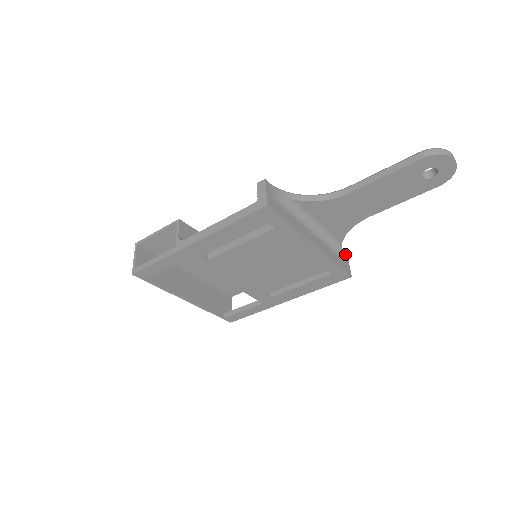
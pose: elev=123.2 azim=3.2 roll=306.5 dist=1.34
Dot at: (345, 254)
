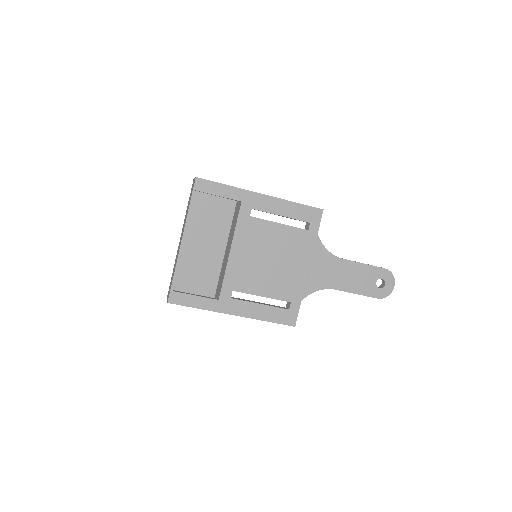
Dot at: occluded
